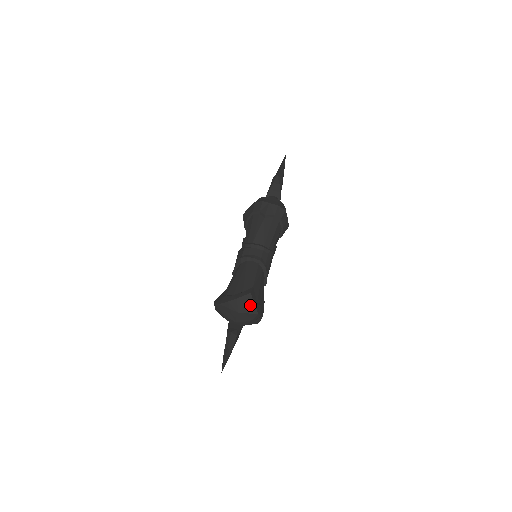
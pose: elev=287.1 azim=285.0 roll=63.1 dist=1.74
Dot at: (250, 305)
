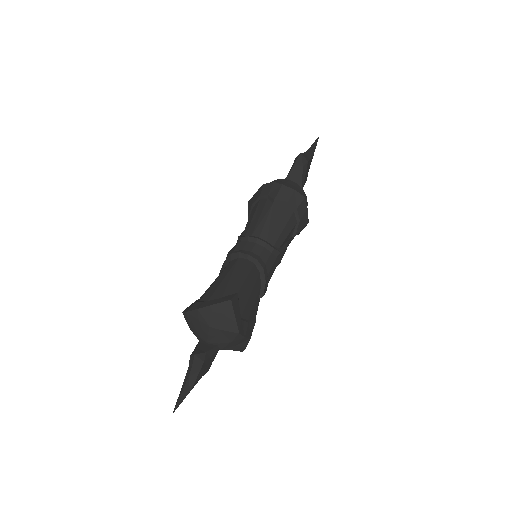
Dot at: (228, 318)
